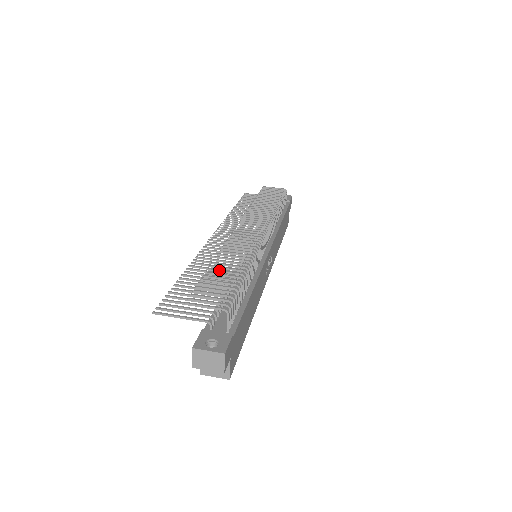
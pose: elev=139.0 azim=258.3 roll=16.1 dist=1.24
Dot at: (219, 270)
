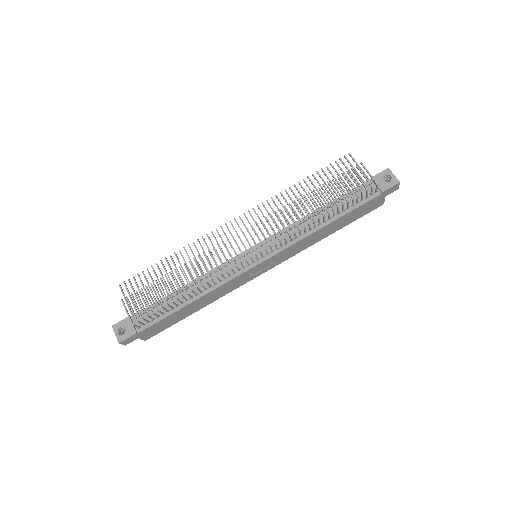
Dot at: (168, 282)
